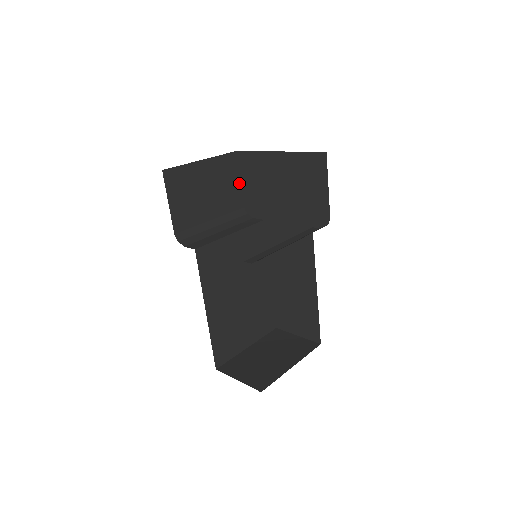
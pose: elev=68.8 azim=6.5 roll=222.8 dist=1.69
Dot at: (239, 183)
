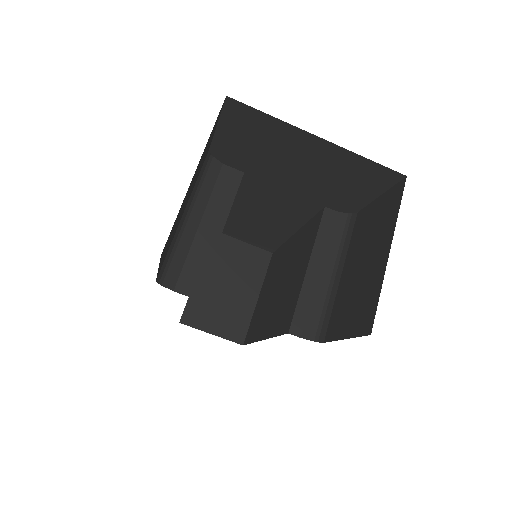
Dot at: (214, 131)
